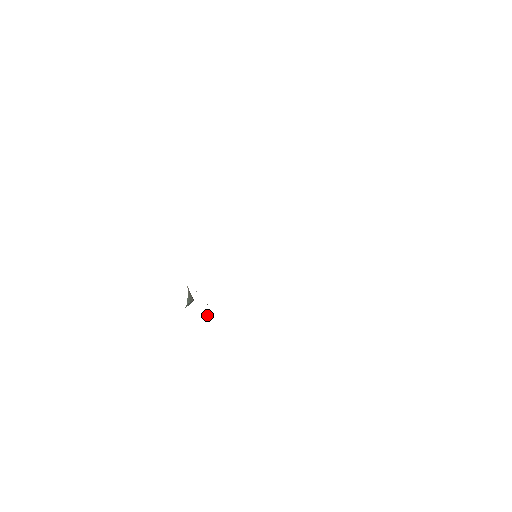
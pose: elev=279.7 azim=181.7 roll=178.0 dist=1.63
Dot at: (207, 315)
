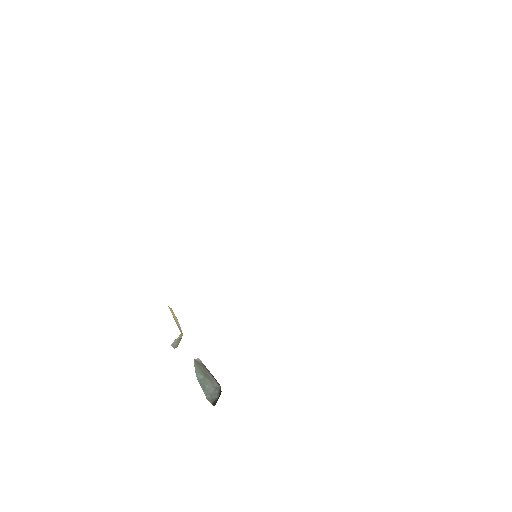
Dot at: occluded
